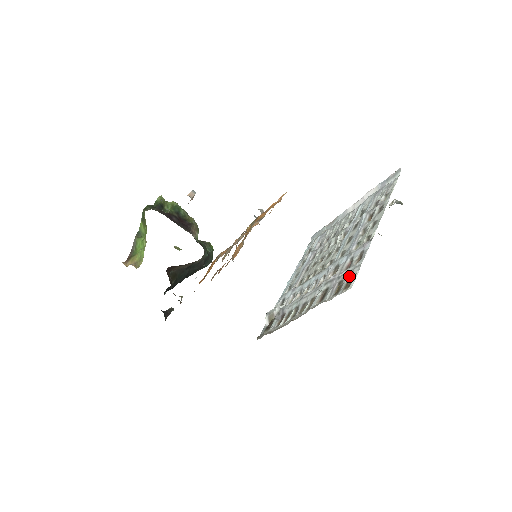
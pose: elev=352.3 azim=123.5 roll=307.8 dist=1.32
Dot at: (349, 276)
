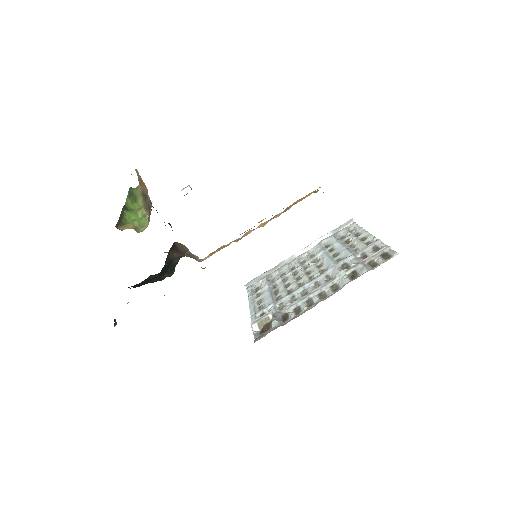
Dot at: (381, 255)
